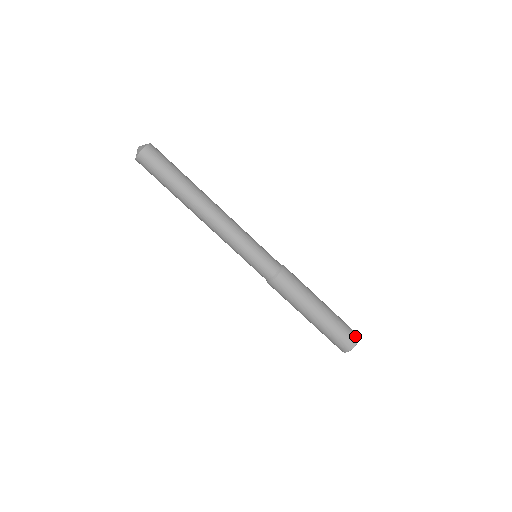
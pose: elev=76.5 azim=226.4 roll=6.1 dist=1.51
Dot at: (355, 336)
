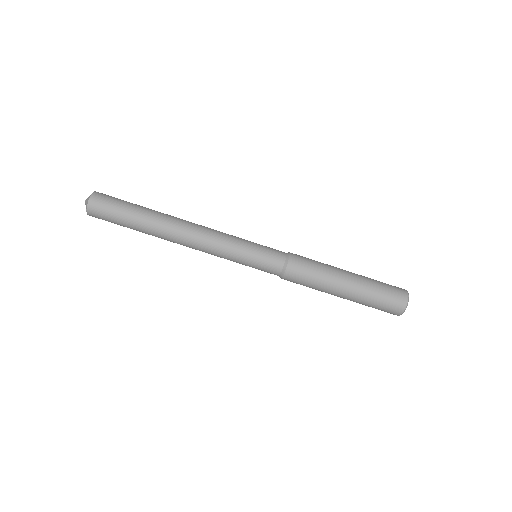
Dot at: (399, 288)
